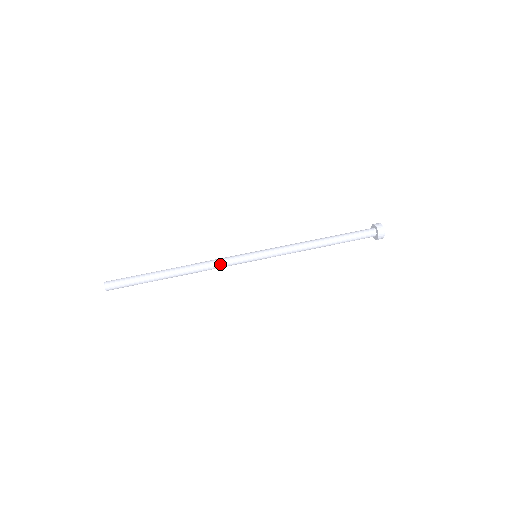
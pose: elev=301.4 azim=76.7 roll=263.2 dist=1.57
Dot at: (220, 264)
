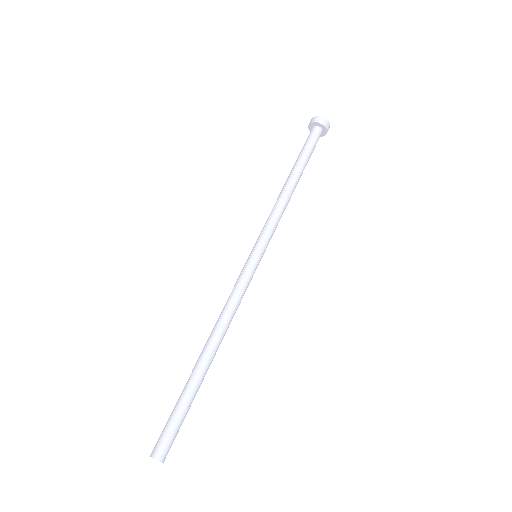
Dot at: (235, 298)
